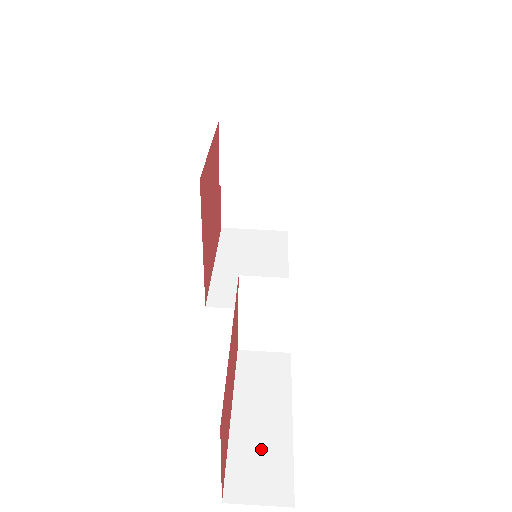
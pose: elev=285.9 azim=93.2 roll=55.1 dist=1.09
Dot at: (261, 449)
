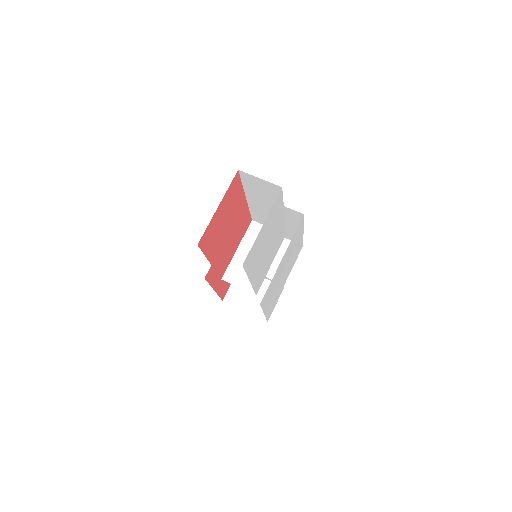
Dot at: occluded
